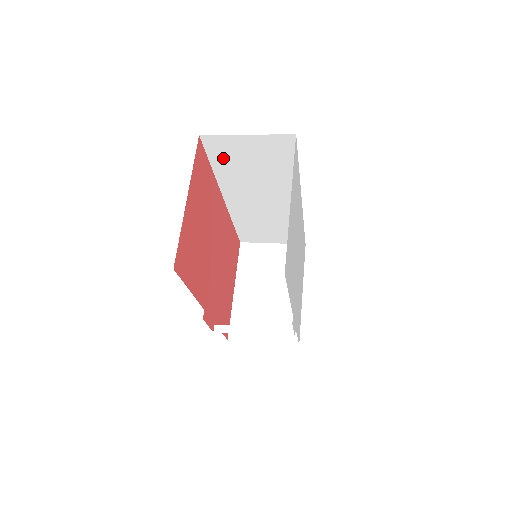
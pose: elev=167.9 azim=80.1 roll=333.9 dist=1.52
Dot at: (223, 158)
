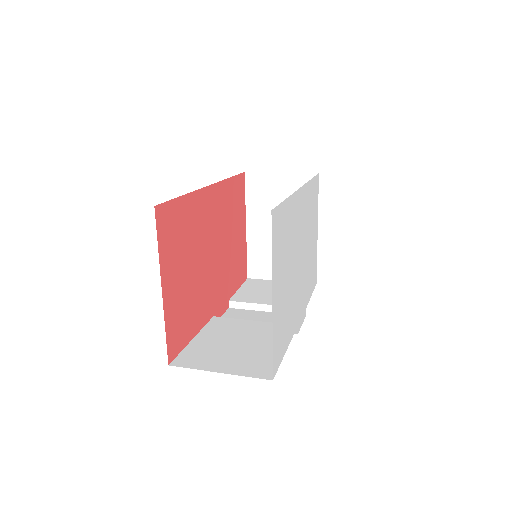
Dot at: occluded
